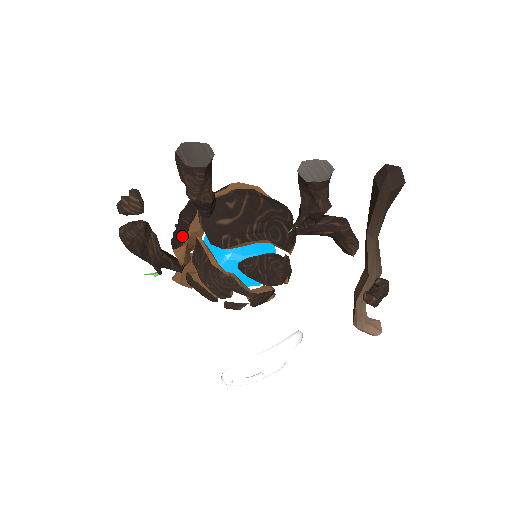
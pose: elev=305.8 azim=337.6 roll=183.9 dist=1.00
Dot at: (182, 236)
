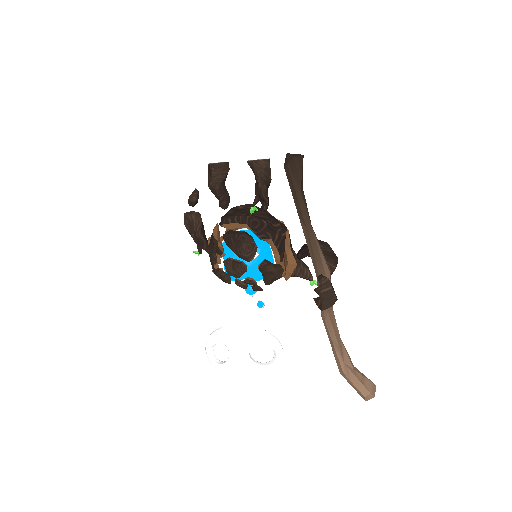
Dot at: (222, 236)
